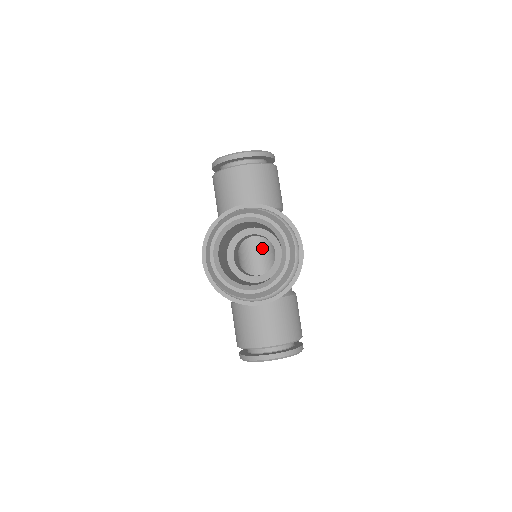
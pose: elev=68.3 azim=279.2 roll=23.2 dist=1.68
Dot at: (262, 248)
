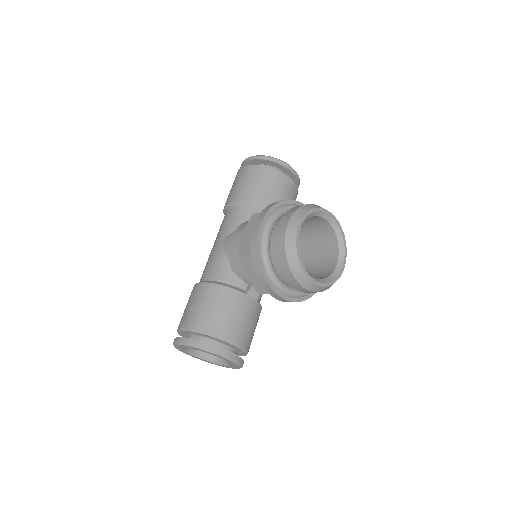
Dot at: occluded
